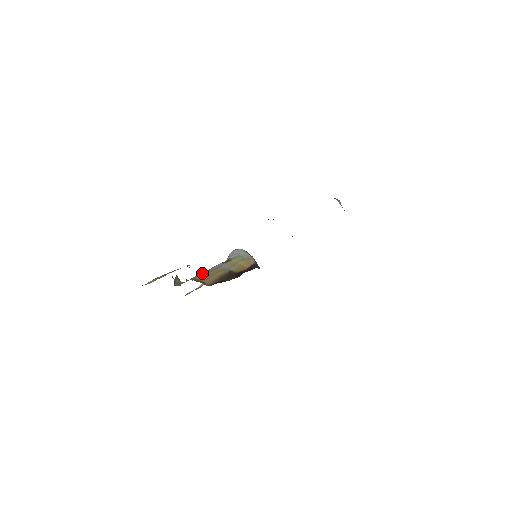
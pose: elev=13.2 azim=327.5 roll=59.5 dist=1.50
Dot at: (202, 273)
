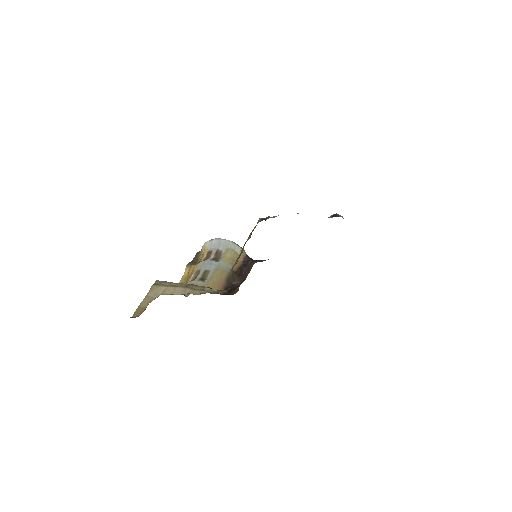
Dot at: (203, 275)
